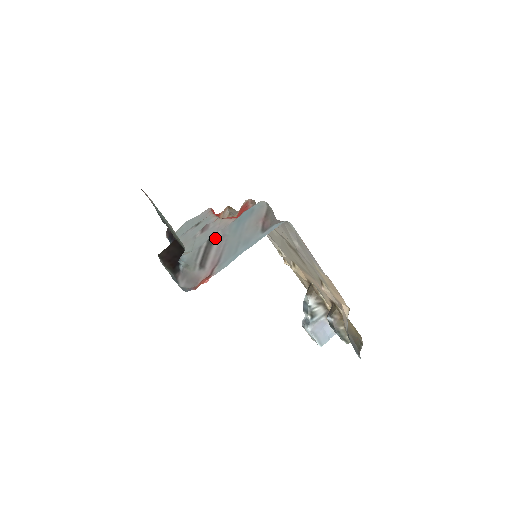
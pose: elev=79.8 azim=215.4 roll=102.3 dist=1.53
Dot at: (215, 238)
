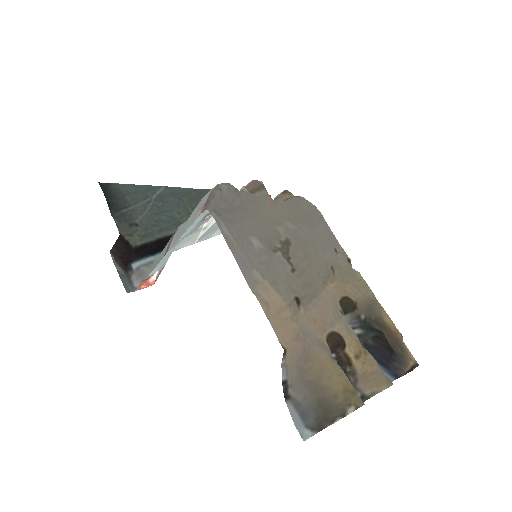
Dot at: (175, 233)
